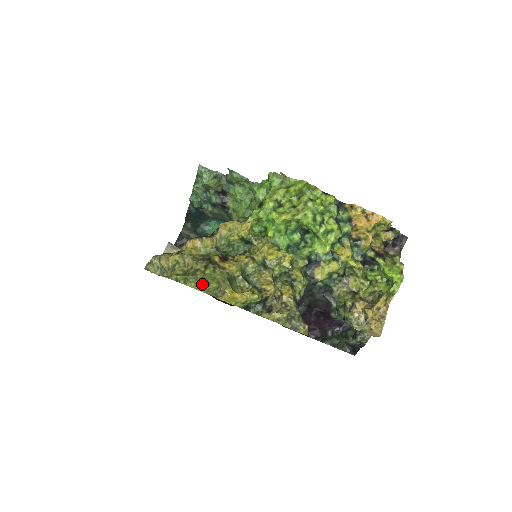
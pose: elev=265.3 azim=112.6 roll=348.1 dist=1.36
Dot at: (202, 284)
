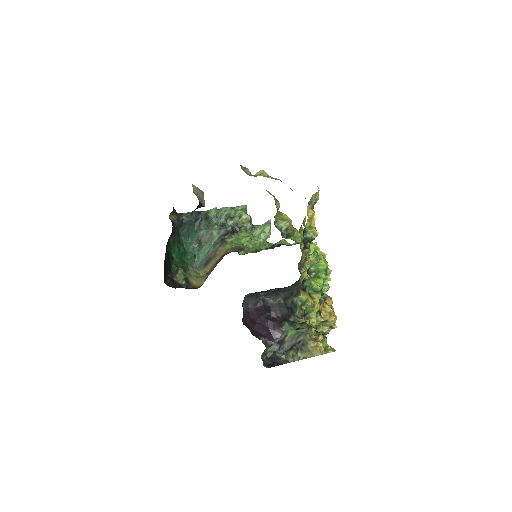
Dot at: occluded
